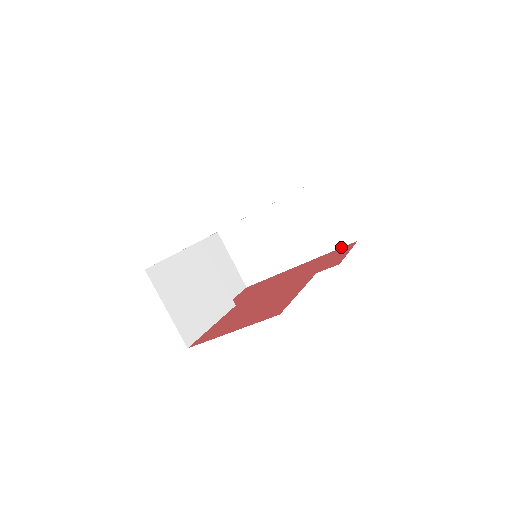
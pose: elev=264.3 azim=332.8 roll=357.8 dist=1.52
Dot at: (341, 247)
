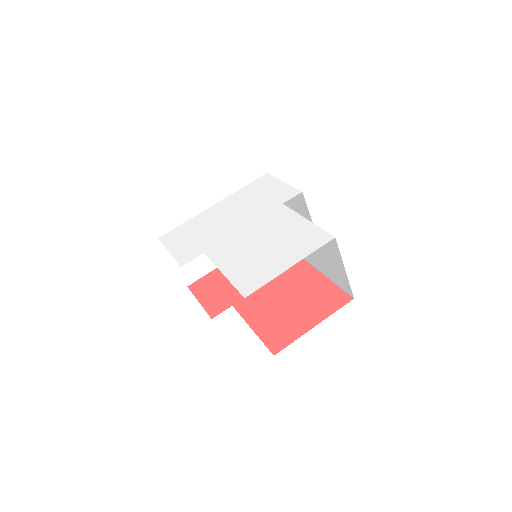
Dot at: occluded
